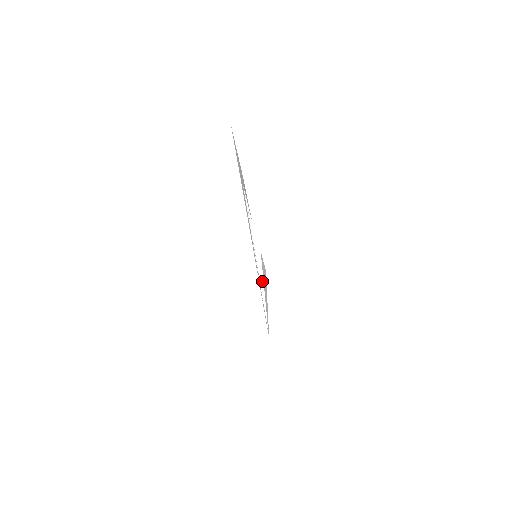
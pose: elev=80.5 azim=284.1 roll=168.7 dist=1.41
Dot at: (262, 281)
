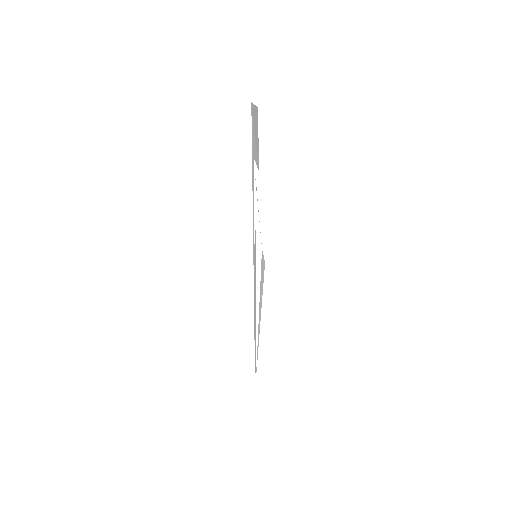
Dot at: (258, 293)
